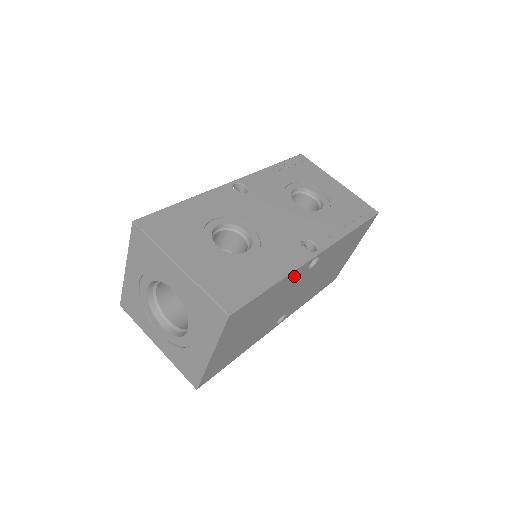
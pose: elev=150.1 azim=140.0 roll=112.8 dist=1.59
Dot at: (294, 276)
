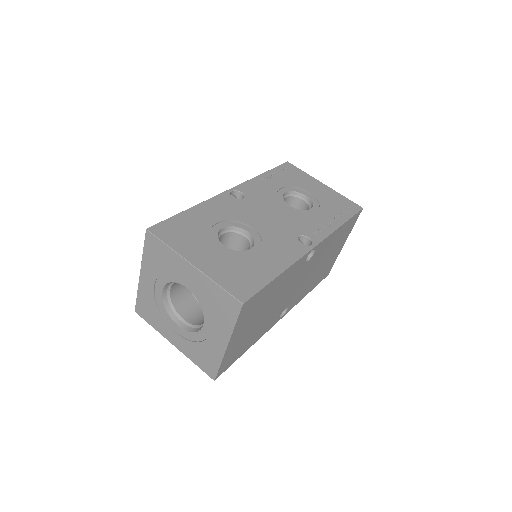
Dot at: (294, 268)
